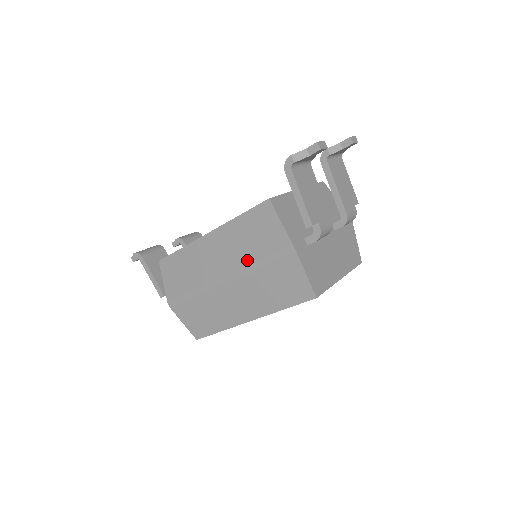
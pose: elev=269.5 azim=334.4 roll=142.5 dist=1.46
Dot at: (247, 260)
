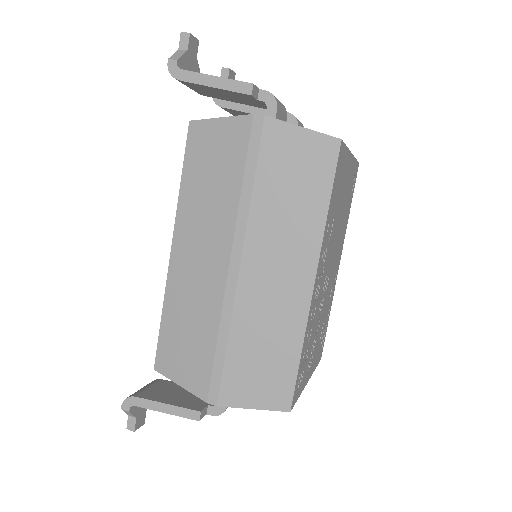
Dot at: (232, 203)
